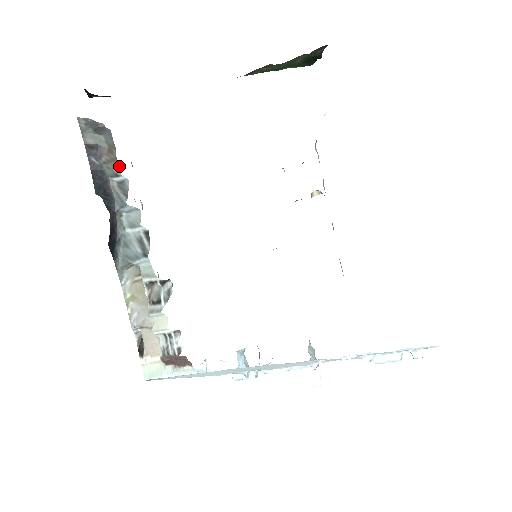
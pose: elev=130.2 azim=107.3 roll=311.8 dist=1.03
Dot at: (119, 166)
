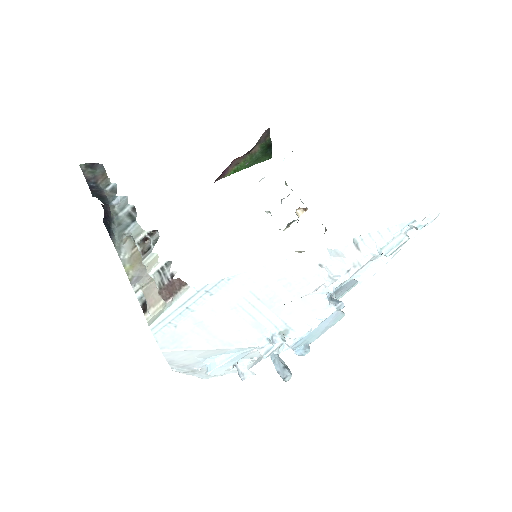
Dot at: (109, 179)
